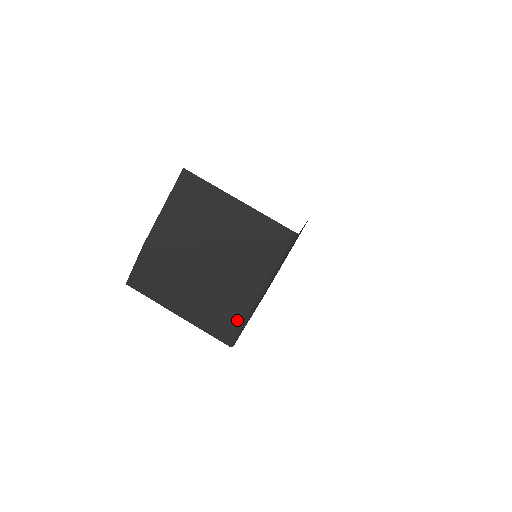
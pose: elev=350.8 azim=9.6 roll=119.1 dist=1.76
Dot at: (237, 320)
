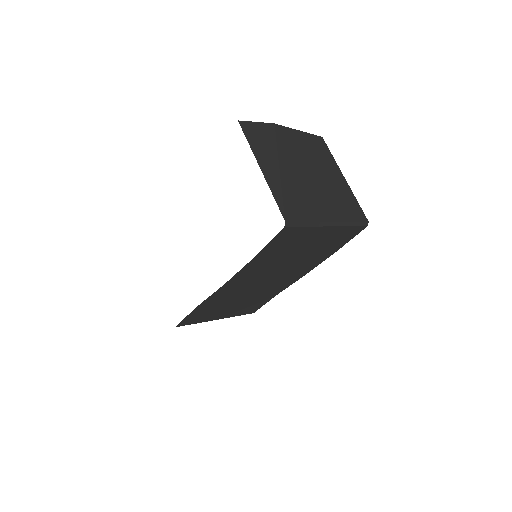
Dot at: (303, 216)
